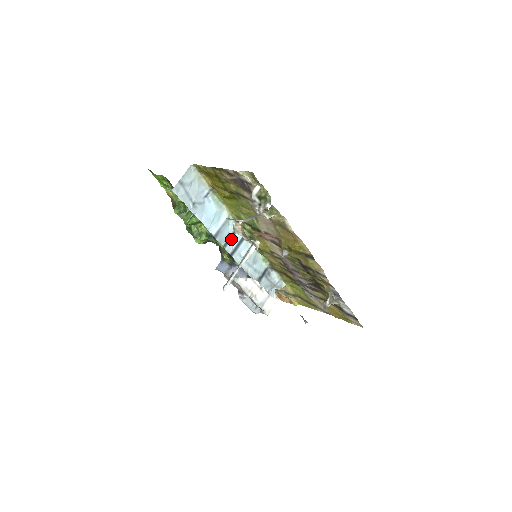
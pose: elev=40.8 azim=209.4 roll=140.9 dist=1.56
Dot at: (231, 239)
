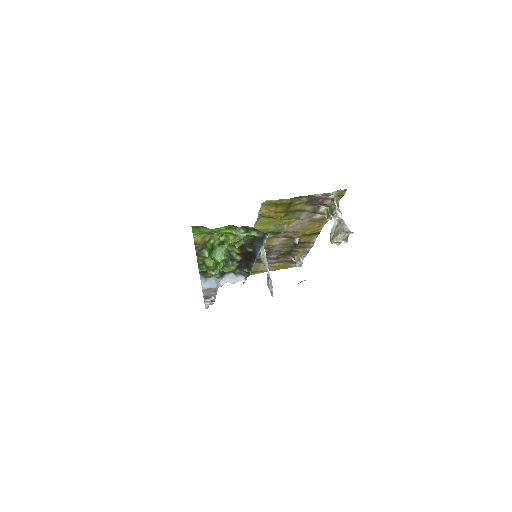
Dot at: occluded
